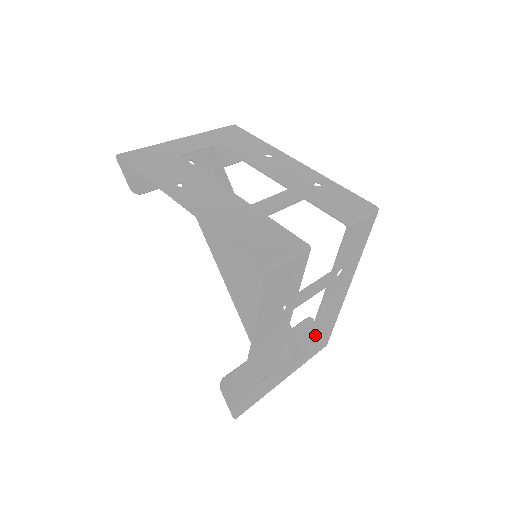
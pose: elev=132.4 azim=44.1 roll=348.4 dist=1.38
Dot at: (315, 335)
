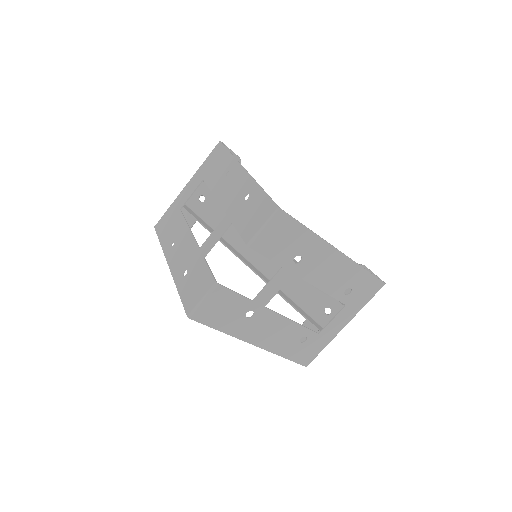
Dot at: (341, 293)
